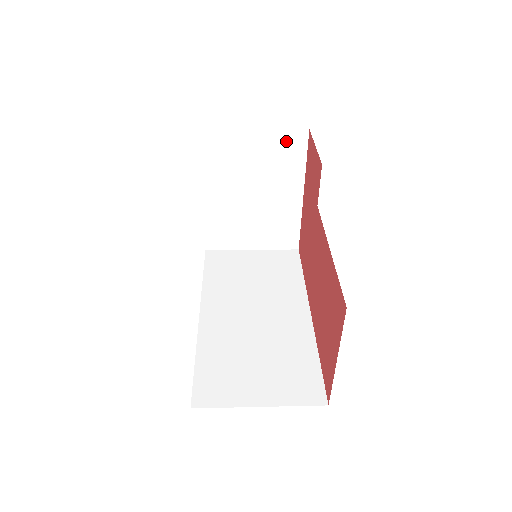
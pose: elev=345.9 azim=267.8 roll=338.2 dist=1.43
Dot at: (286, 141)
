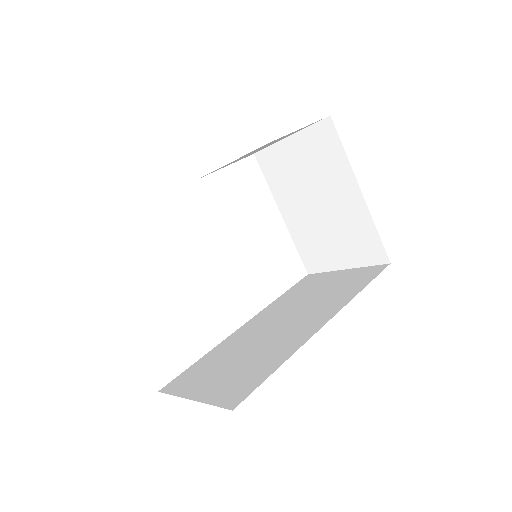
Dot at: (318, 137)
